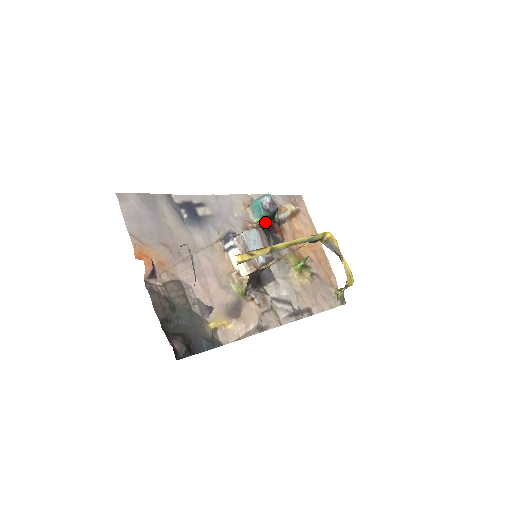
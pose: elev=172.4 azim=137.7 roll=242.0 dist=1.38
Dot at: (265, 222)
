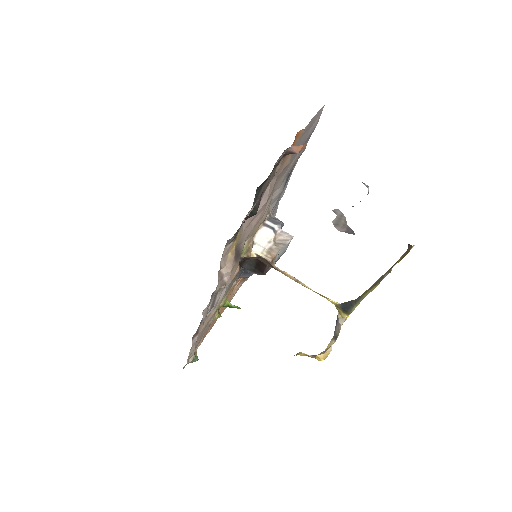
Dot at: occluded
